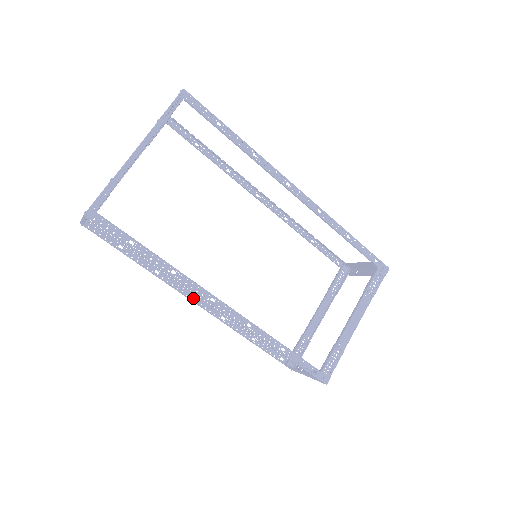
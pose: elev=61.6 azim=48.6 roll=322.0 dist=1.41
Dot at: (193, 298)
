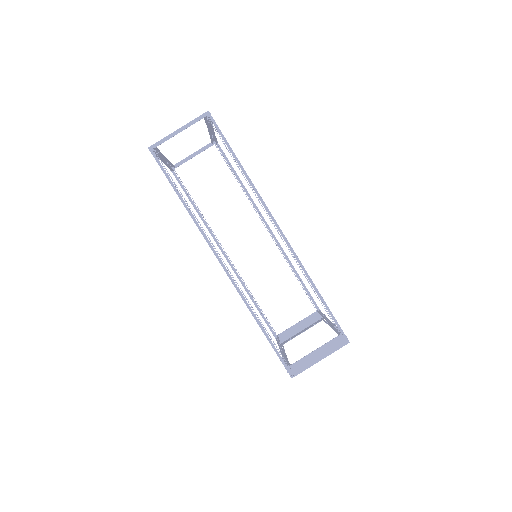
Dot at: (218, 260)
